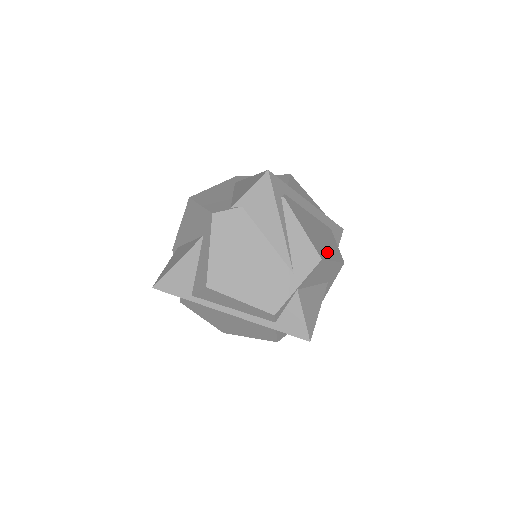
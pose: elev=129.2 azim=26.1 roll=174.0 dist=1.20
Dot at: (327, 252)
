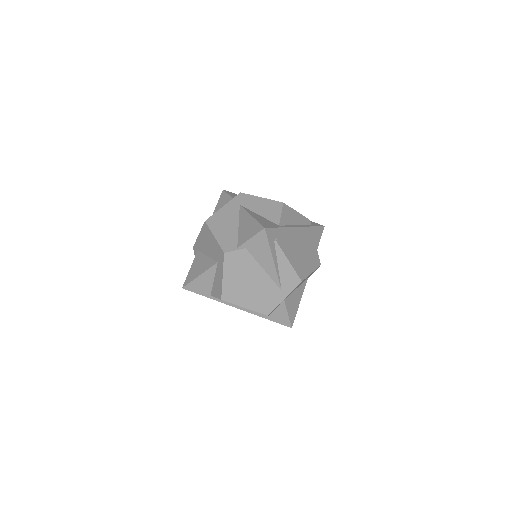
Dot at: (307, 268)
